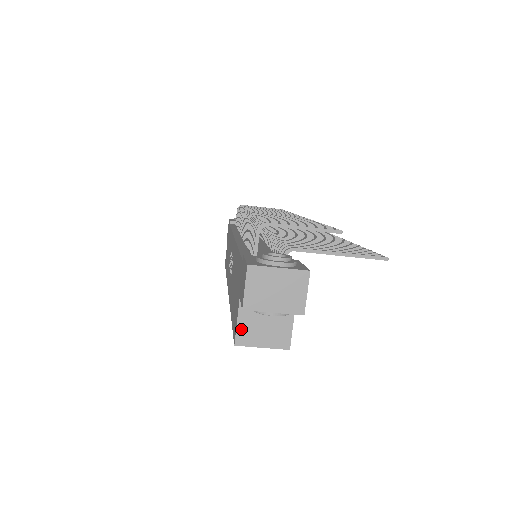
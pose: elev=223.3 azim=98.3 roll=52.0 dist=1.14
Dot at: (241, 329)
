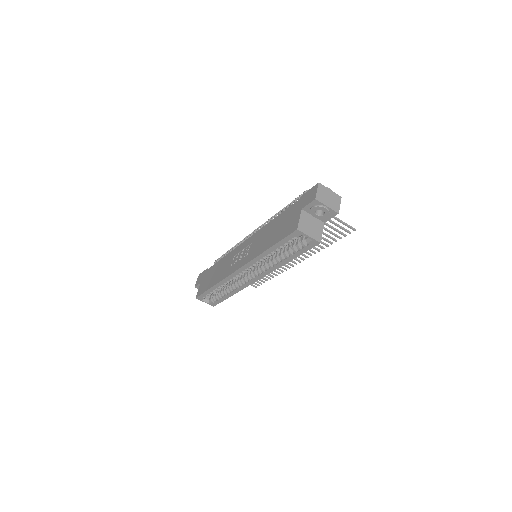
Dot at: (301, 223)
